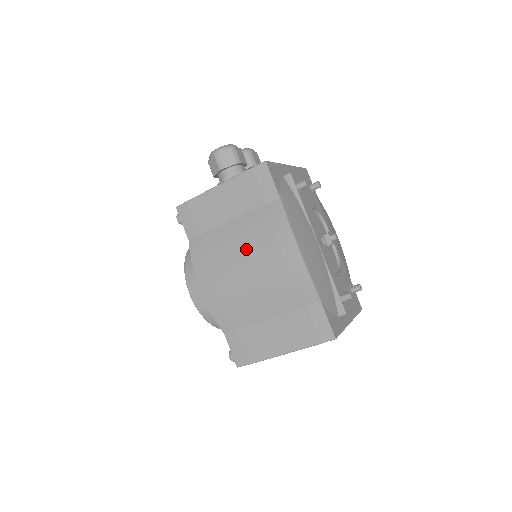
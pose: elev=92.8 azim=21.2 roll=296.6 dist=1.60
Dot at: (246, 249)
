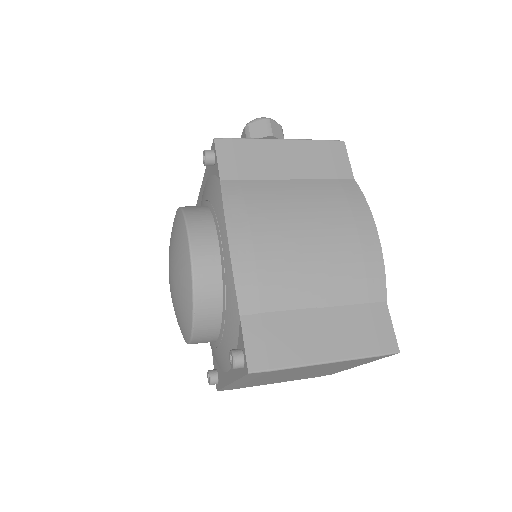
Dot at: (311, 212)
